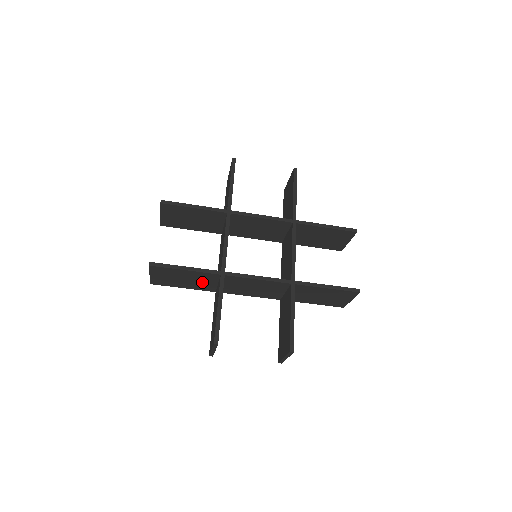
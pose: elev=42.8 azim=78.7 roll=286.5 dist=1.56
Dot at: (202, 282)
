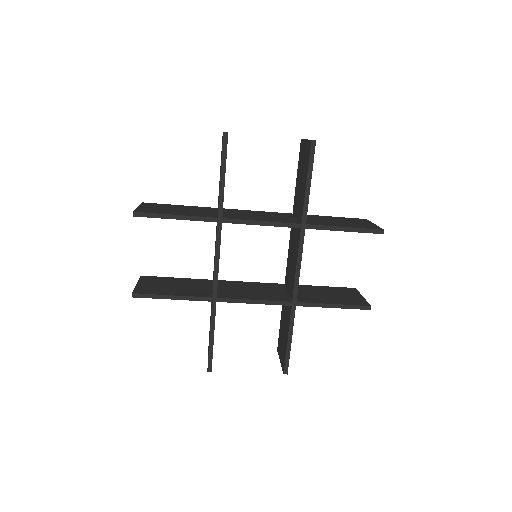
Dot at: occluded
